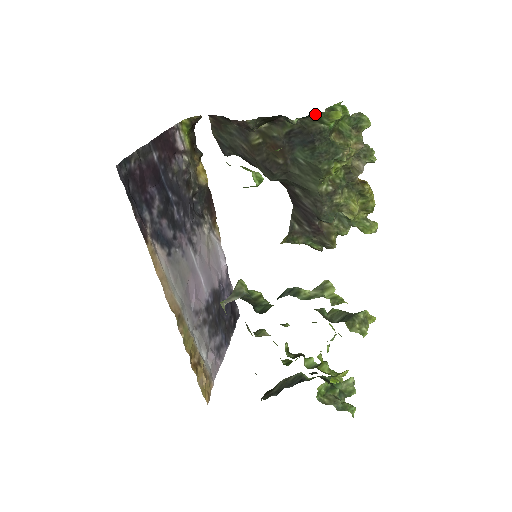
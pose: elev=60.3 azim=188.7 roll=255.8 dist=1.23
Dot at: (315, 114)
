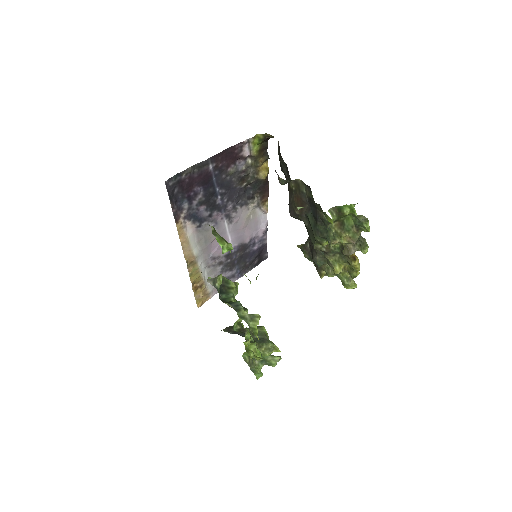
Dot at: (321, 208)
